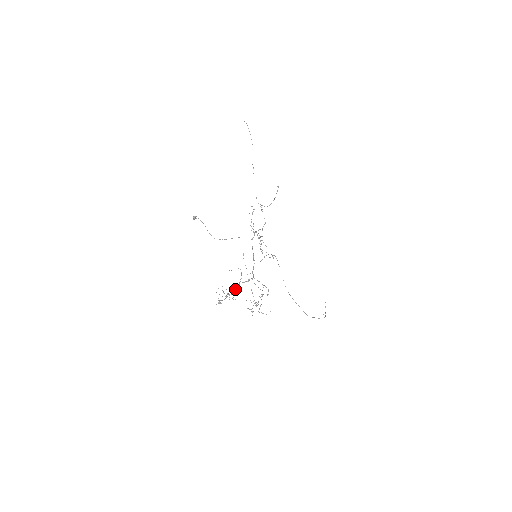
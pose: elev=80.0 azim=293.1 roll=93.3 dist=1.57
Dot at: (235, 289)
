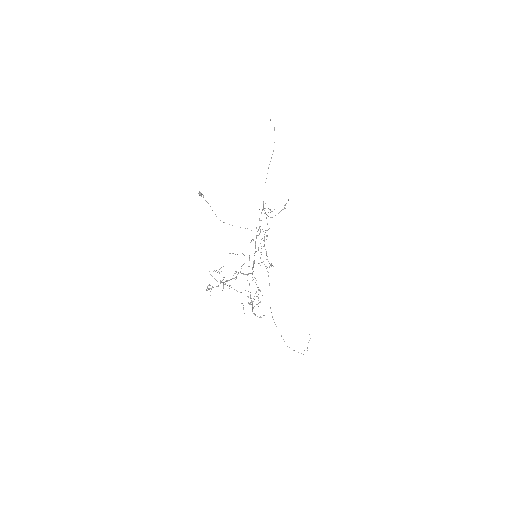
Dot at: (232, 278)
